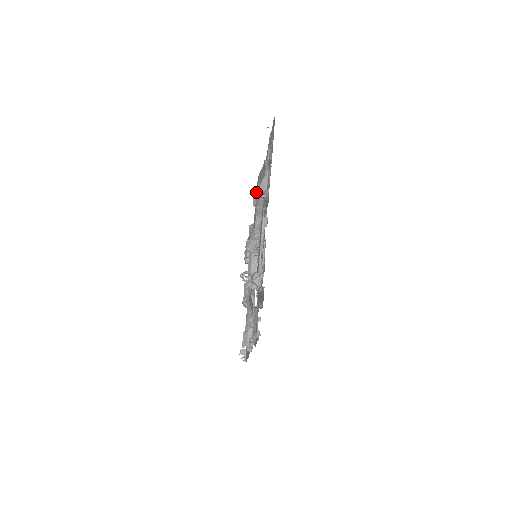
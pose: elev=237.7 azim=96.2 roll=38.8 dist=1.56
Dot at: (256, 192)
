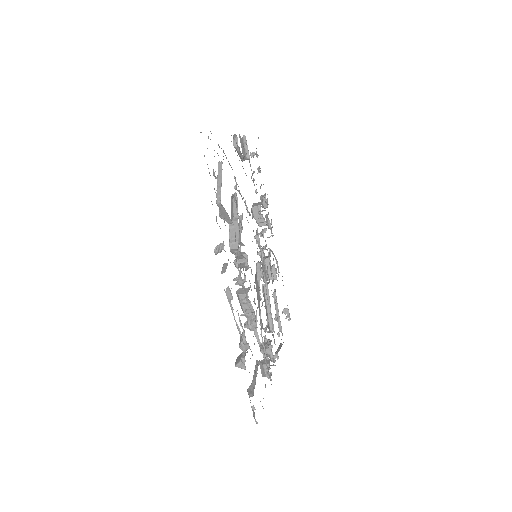
Dot at: occluded
